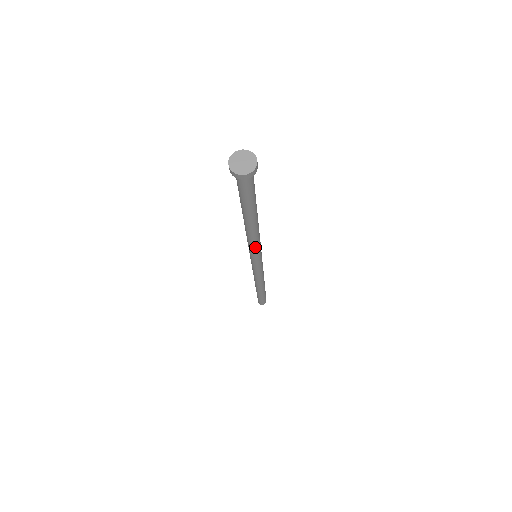
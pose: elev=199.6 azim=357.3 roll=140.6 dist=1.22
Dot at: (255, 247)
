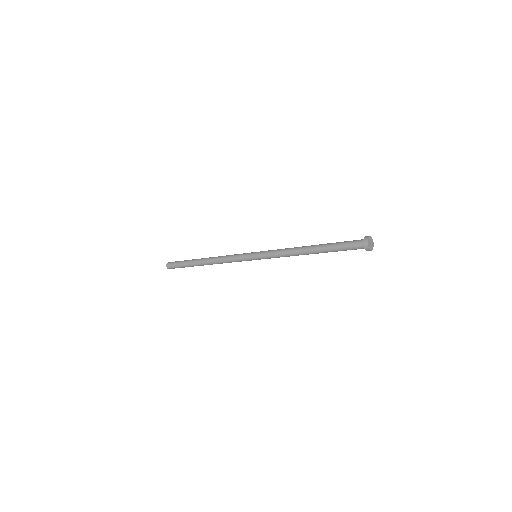
Dot at: occluded
